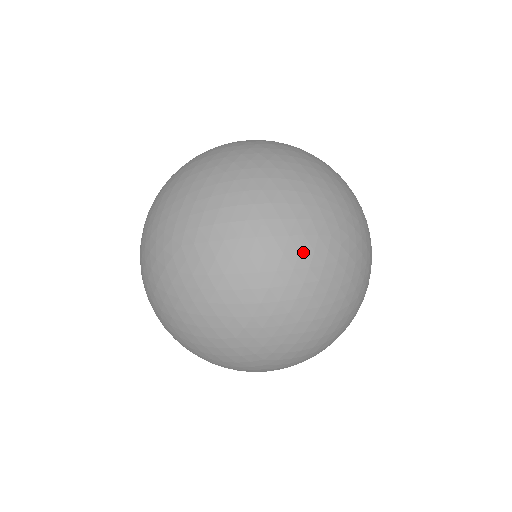
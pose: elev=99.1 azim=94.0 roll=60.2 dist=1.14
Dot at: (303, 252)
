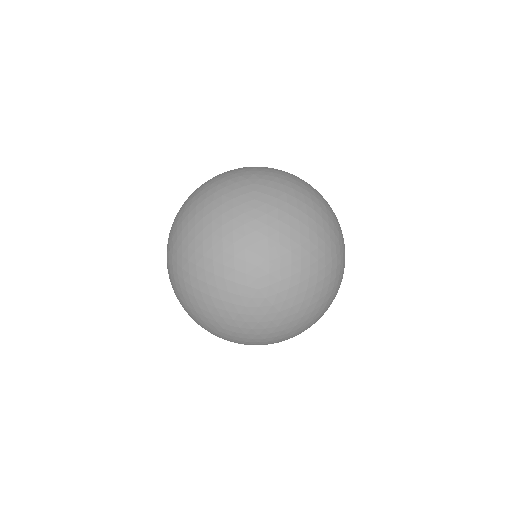
Dot at: (231, 293)
